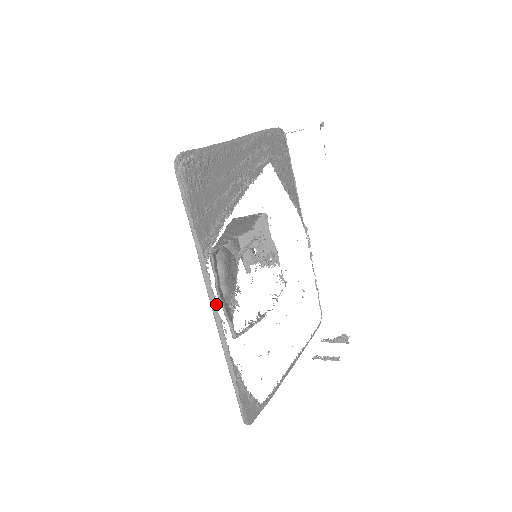
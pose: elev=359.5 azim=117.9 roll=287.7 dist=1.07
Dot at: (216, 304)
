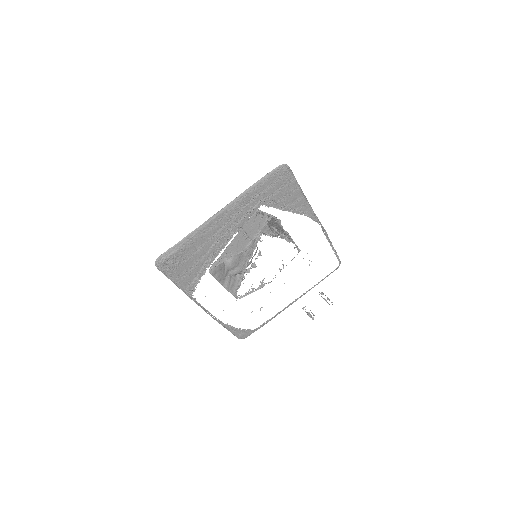
Dot at: (203, 309)
